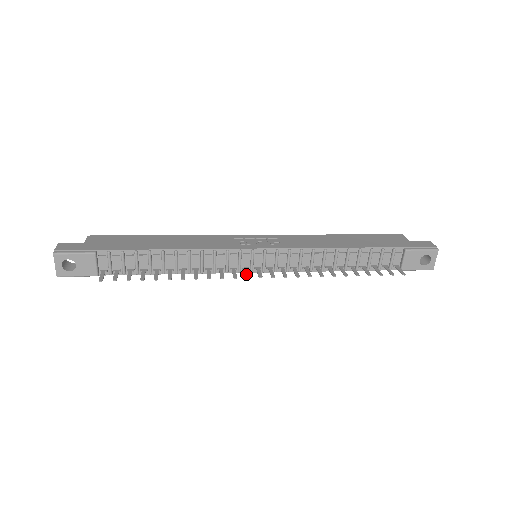
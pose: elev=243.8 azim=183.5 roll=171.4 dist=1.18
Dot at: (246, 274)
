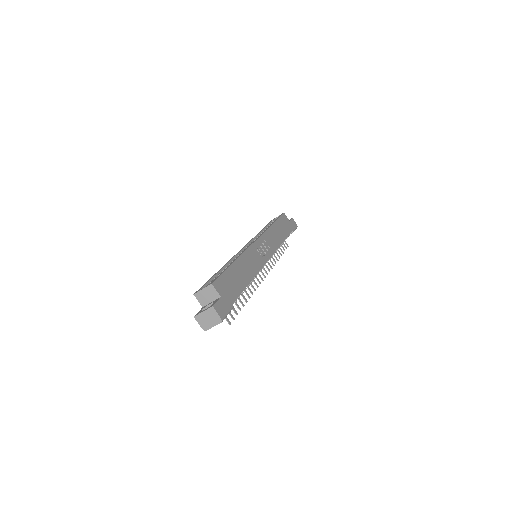
Dot at: (261, 277)
